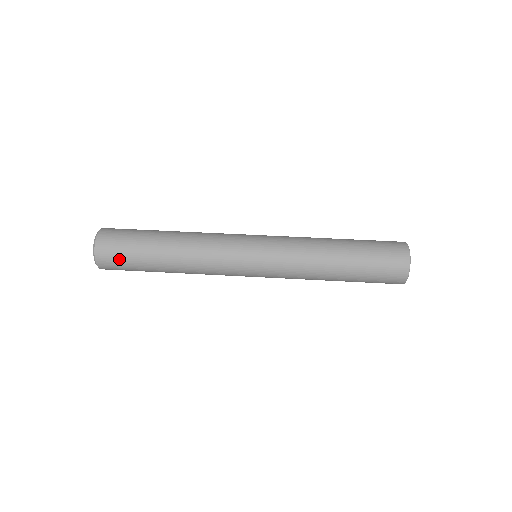
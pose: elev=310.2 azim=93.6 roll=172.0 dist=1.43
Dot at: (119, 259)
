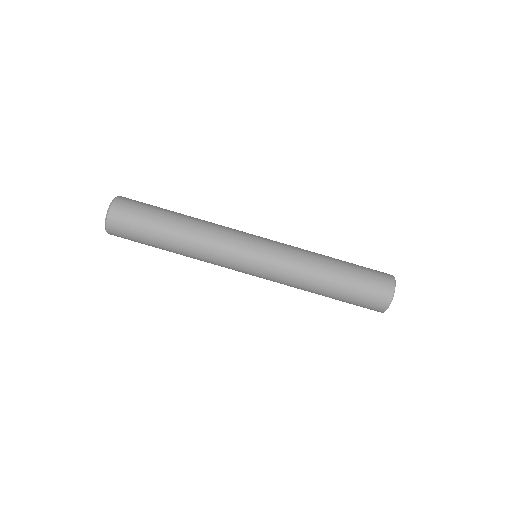
Dot at: (131, 240)
